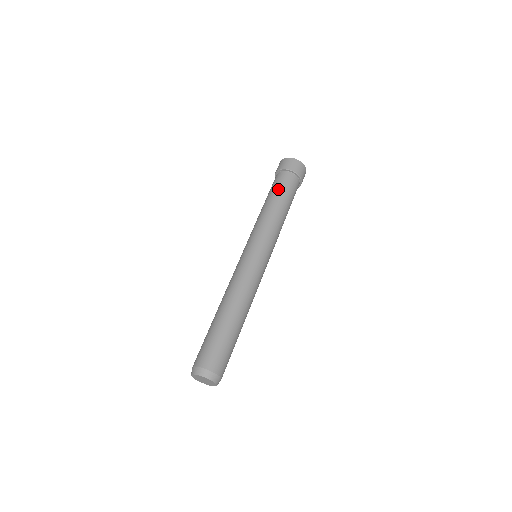
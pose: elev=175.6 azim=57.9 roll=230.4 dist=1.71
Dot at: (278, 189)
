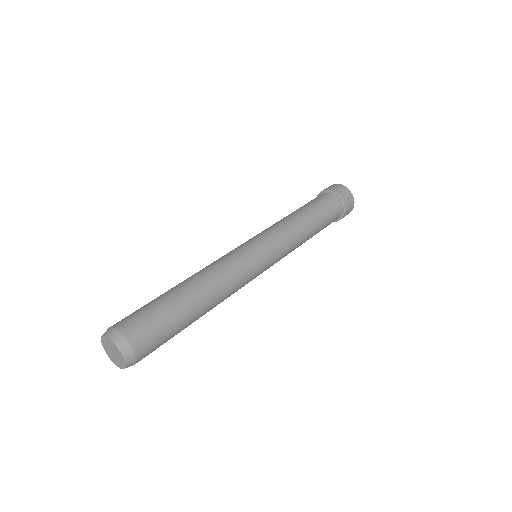
Dot at: (307, 203)
